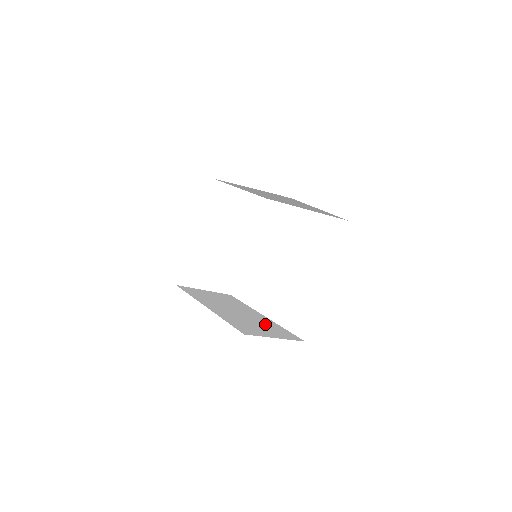
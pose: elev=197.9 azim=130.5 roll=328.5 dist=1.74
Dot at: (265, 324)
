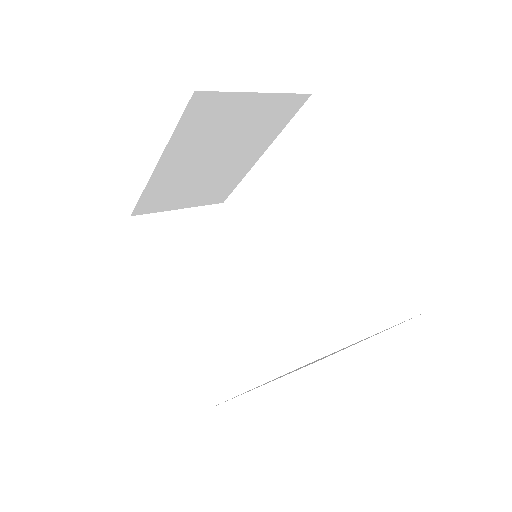
Dot at: (251, 328)
